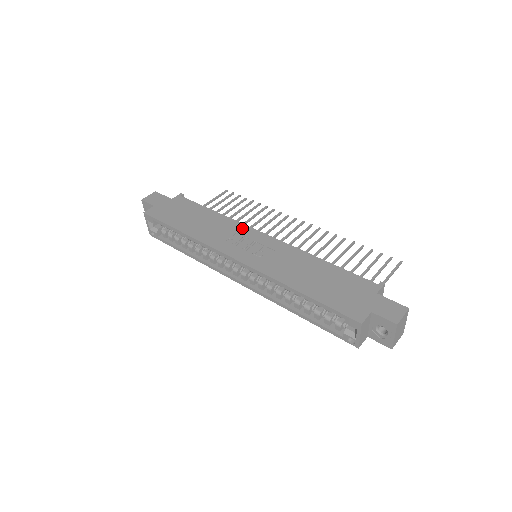
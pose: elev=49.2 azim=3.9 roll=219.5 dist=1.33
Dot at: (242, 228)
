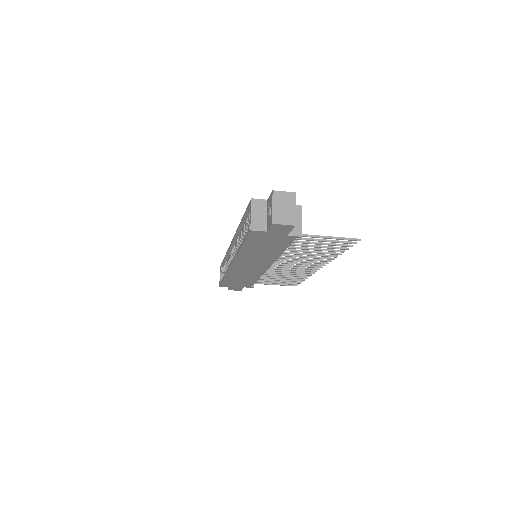
Dot at: occluded
